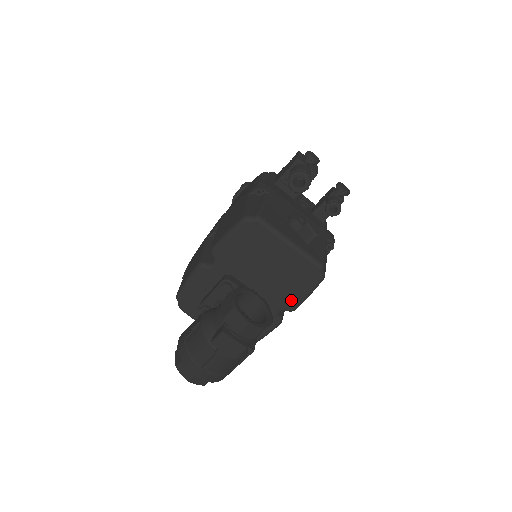
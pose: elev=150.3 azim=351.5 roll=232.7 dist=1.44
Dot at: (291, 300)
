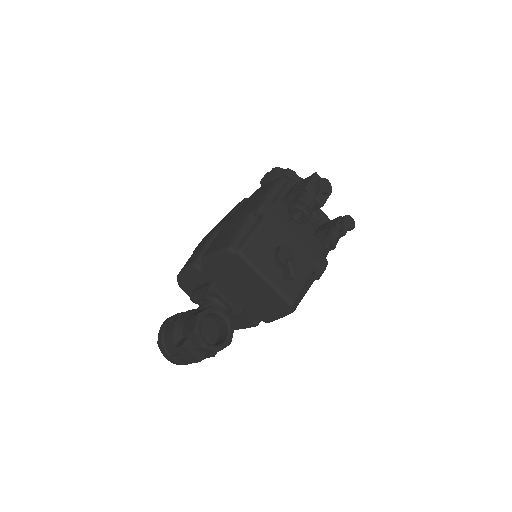
Dot at: (265, 316)
